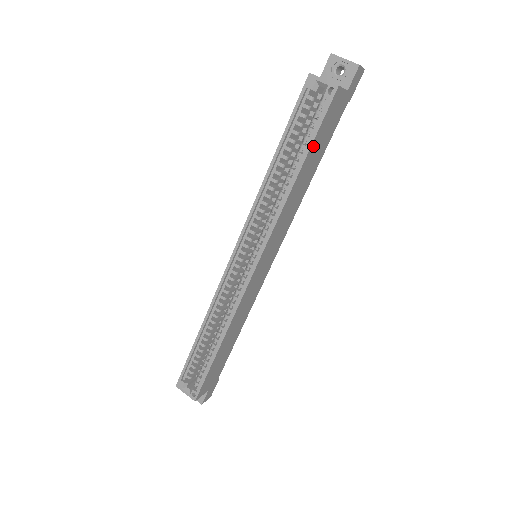
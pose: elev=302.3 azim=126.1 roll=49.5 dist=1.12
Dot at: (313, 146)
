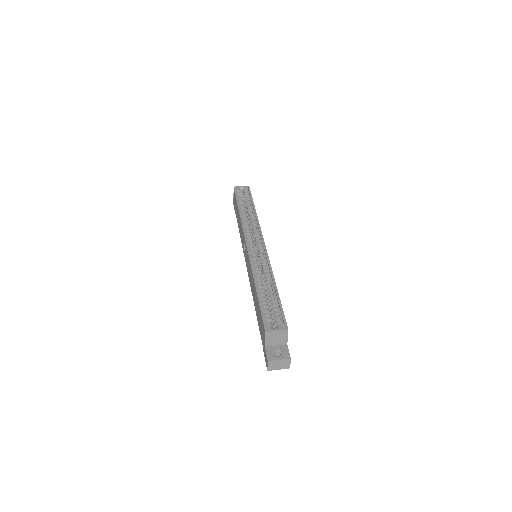
Dot at: occluded
